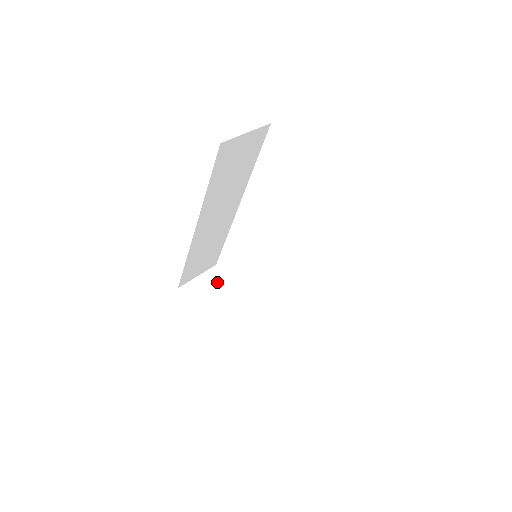
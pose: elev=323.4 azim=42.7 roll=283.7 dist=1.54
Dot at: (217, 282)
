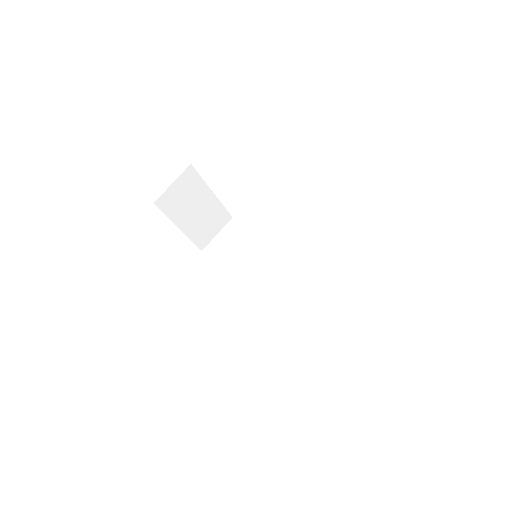
Dot at: (190, 185)
